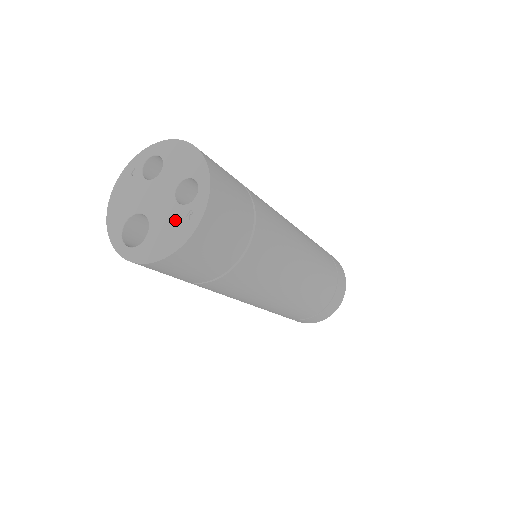
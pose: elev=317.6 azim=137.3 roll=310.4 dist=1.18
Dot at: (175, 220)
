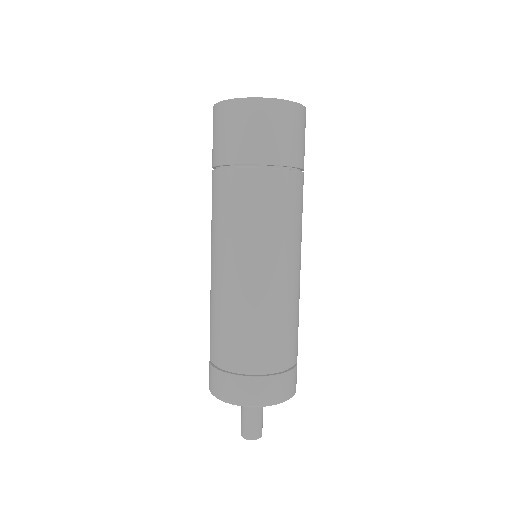
Dot at: occluded
